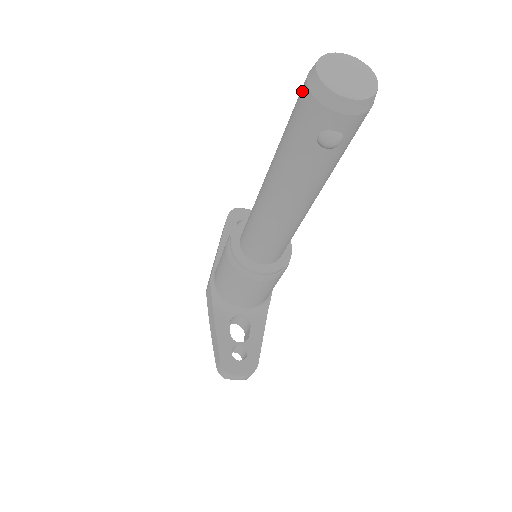
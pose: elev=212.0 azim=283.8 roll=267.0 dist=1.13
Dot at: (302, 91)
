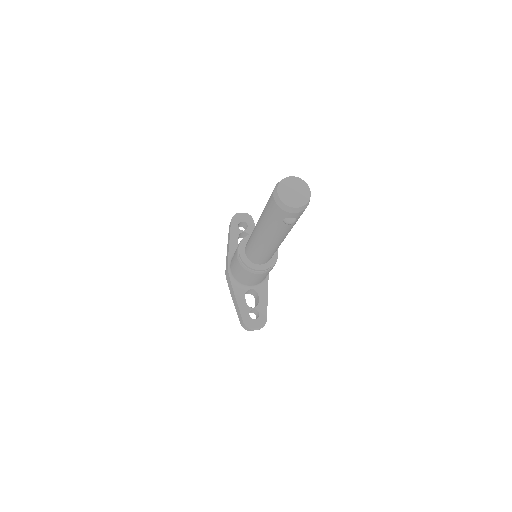
Dot at: (272, 199)
